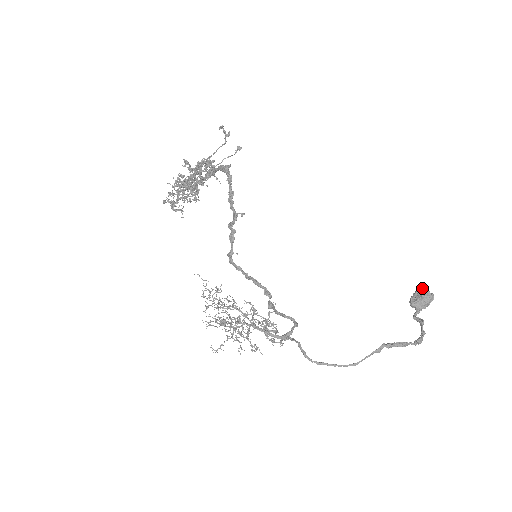
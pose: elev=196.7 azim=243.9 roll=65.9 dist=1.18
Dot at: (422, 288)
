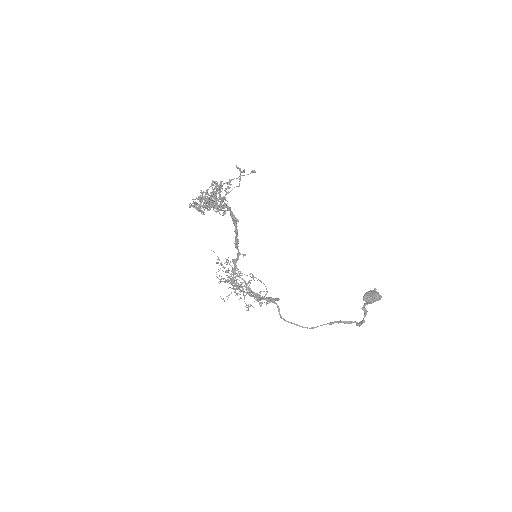
Dot at: (374, 293)
